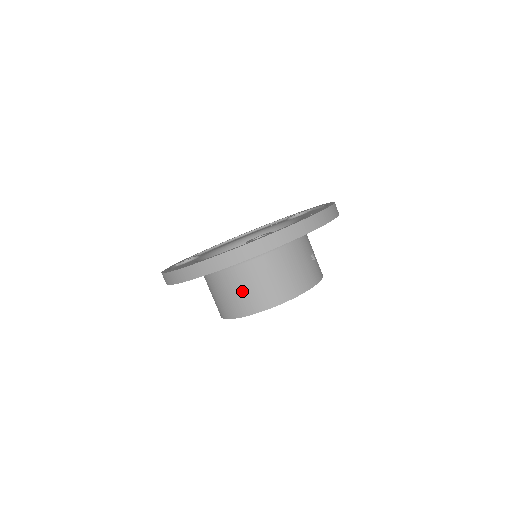
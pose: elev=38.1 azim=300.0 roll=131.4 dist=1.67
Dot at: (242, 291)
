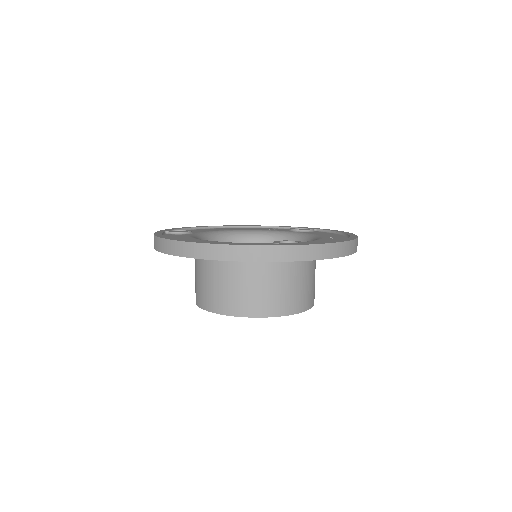
Dot at: (241, 289)
